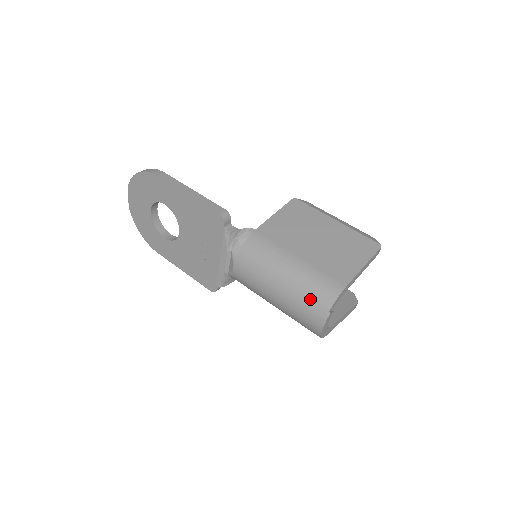
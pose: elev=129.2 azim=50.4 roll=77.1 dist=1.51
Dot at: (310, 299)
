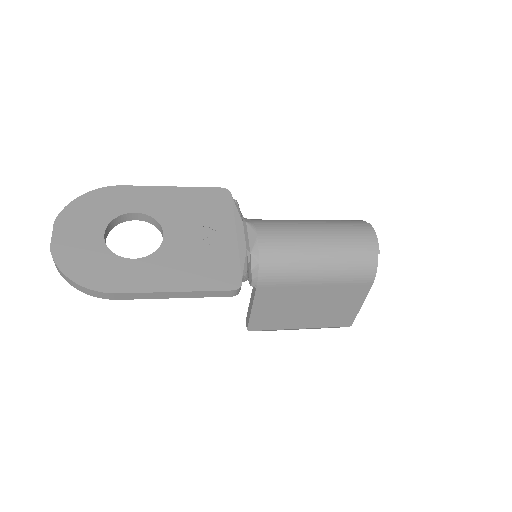
Dot at: (346, 222)
